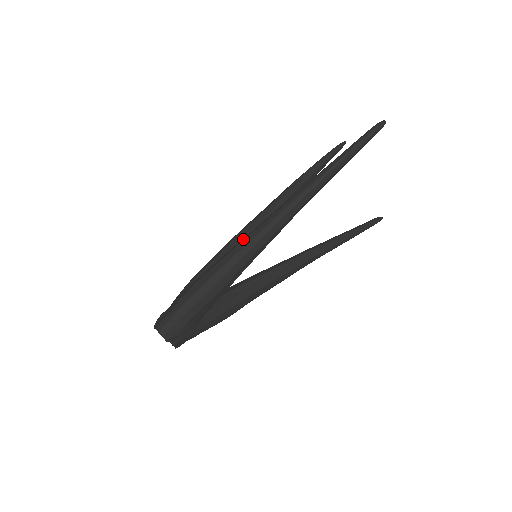
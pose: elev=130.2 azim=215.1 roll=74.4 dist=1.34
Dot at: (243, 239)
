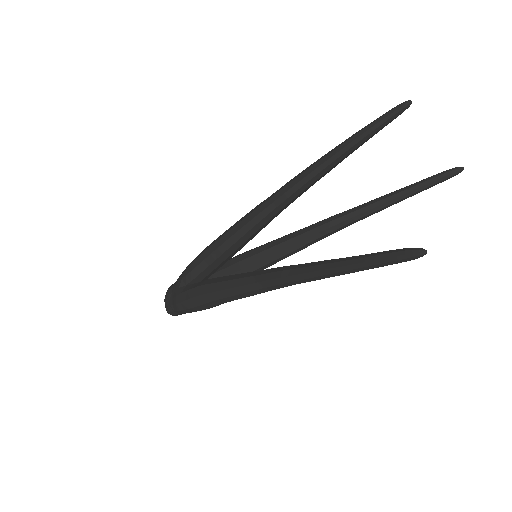
Dot at: (226, 286)
